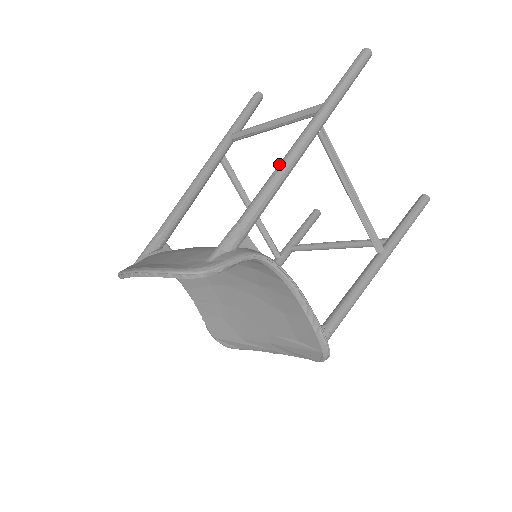
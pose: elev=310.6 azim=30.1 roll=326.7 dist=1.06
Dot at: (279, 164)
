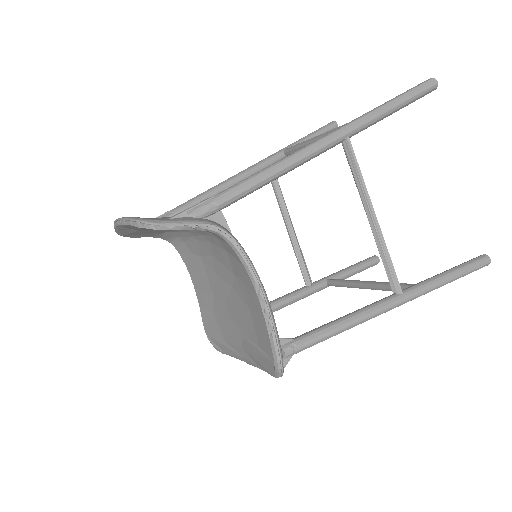
Dot at: (283, 158)
